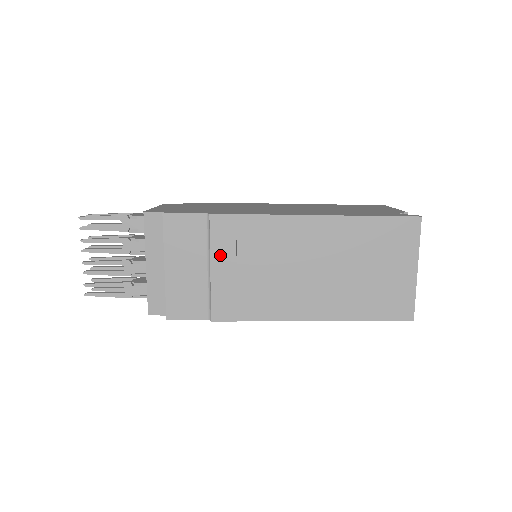
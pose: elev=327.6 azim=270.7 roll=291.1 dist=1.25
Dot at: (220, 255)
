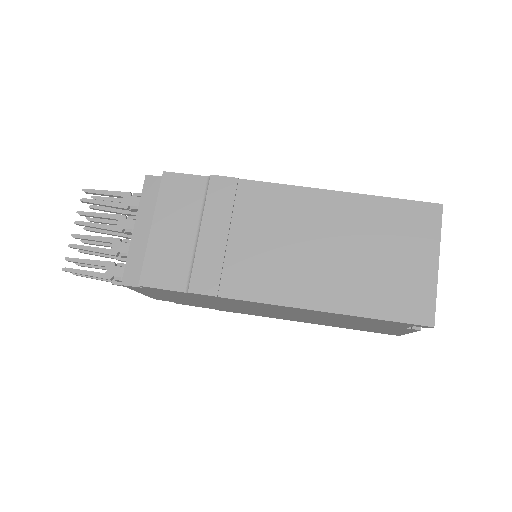
Dot at: (213, 218)
